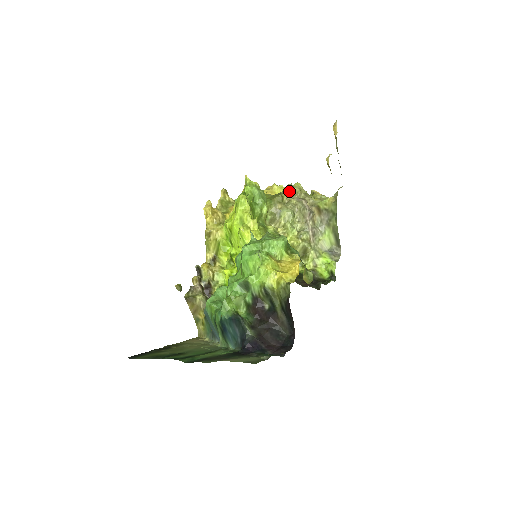
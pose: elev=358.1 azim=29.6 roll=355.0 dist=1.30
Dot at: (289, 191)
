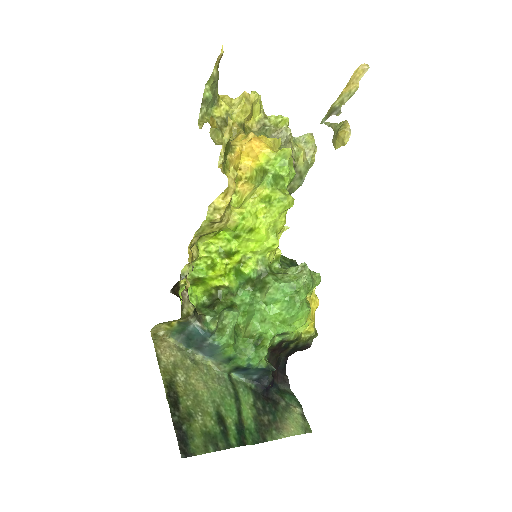
Dot at: (286, 141)
